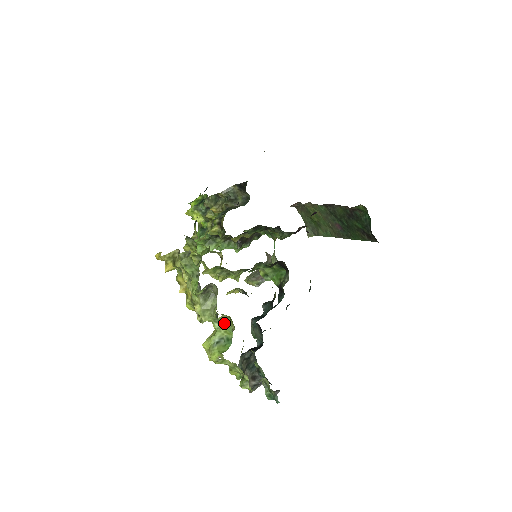
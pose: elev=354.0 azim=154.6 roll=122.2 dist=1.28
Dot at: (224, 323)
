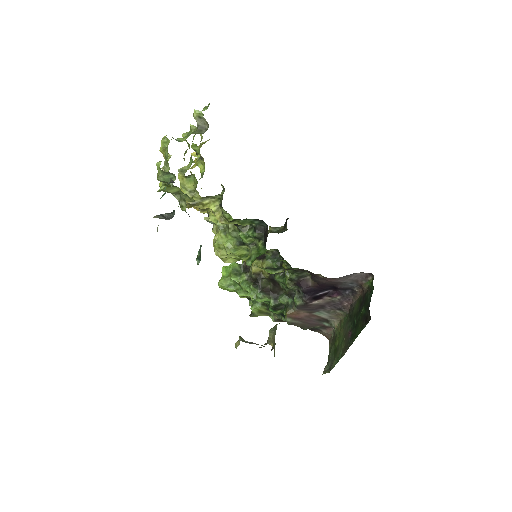
Dot at: occluded
